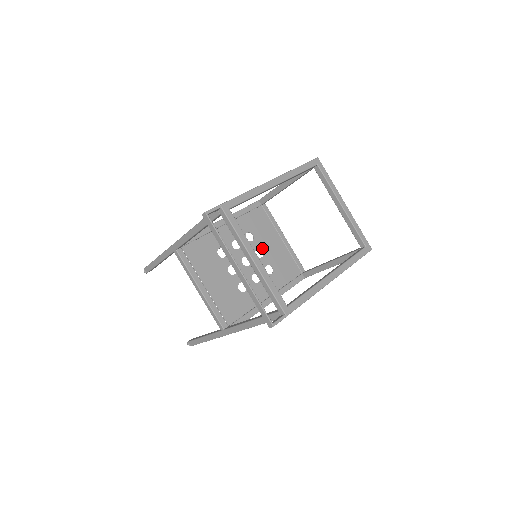
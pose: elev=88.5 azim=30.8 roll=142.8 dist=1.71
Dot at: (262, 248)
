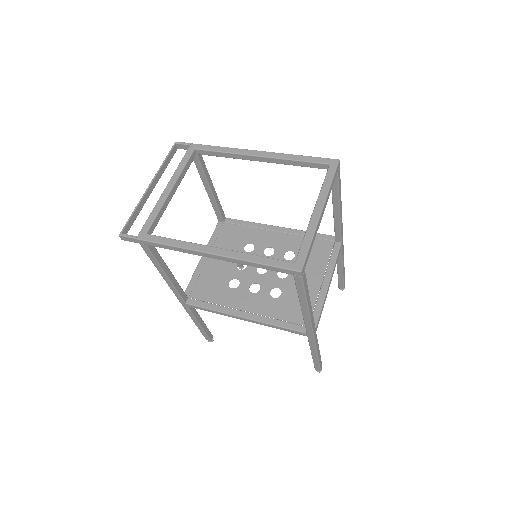
Dot at: occluded
